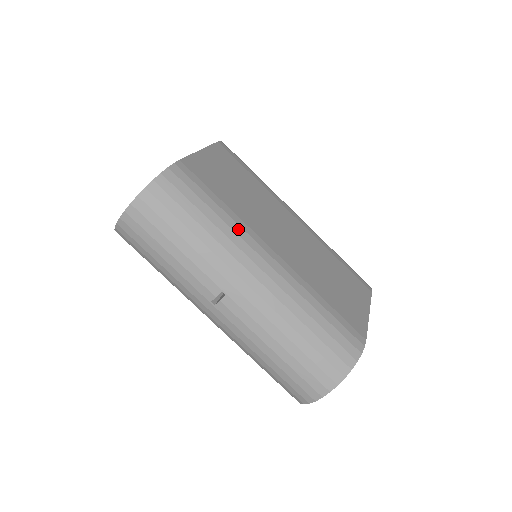
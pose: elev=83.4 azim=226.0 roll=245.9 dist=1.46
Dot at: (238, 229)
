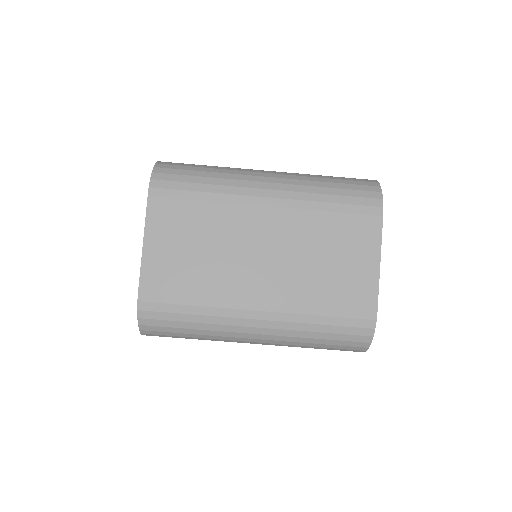
Dot at: (218, 312)
